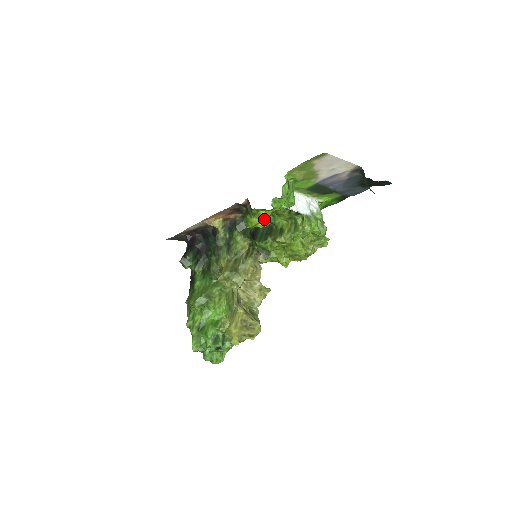
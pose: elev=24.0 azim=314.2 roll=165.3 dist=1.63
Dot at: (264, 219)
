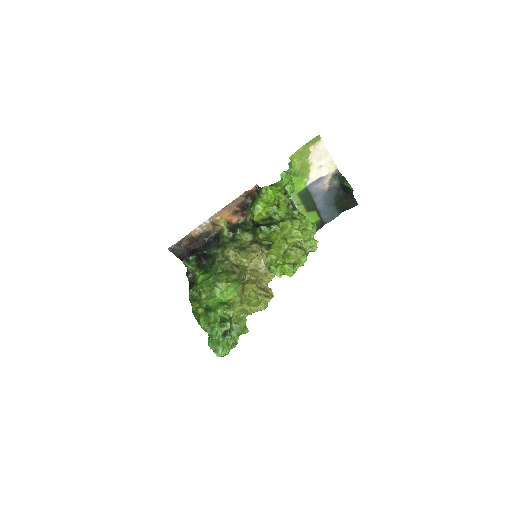
Dot at: (267, 212)
